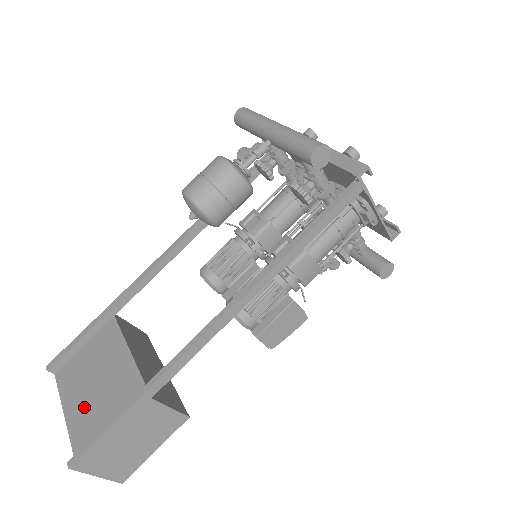
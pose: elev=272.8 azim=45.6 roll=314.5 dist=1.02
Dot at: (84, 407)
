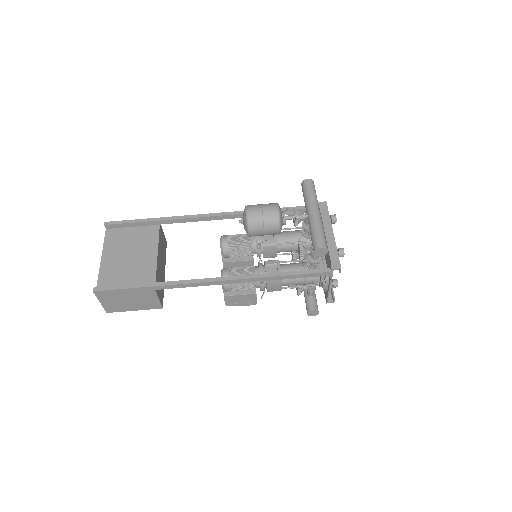
Dot at: (115, 264)
